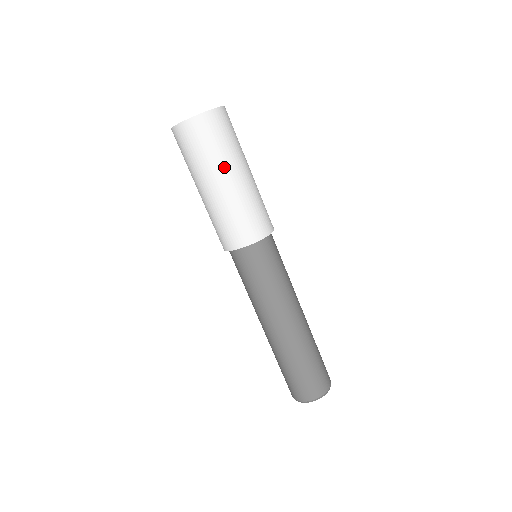
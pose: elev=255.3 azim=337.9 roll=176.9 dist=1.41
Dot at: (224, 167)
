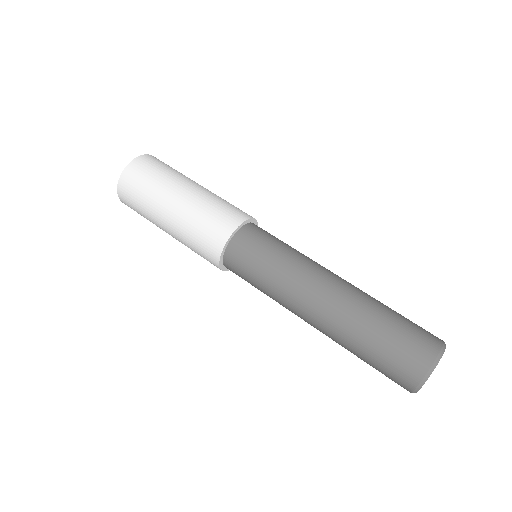
Dot at: (159, 203)
